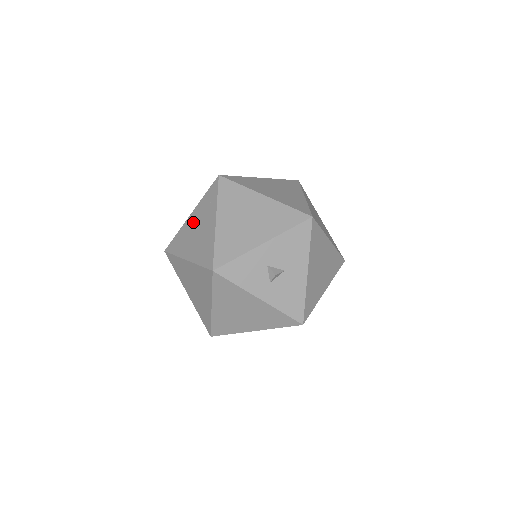
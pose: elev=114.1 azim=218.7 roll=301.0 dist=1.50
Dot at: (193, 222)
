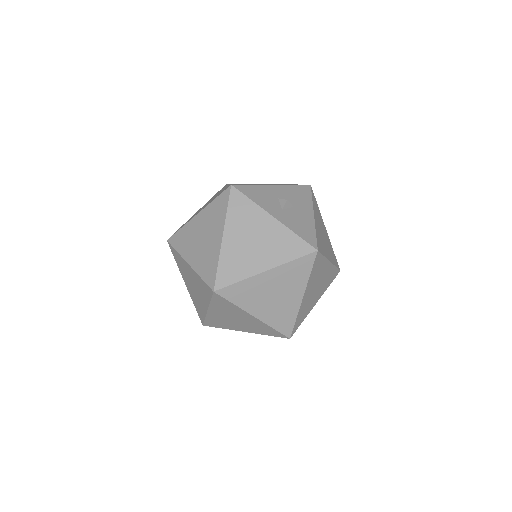
Dot at: (202, 207)
